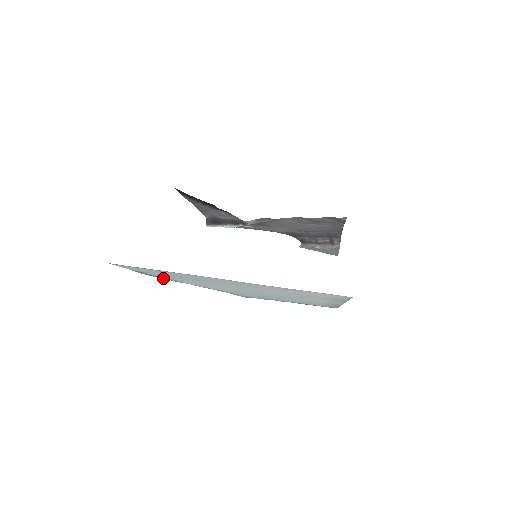
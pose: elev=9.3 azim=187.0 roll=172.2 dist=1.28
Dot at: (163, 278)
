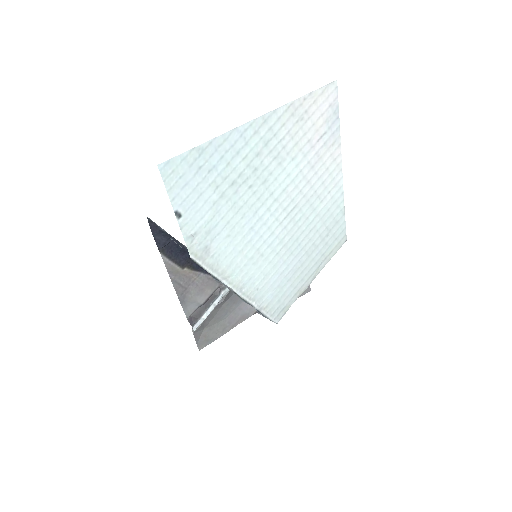
Dot at: (202, 256)
